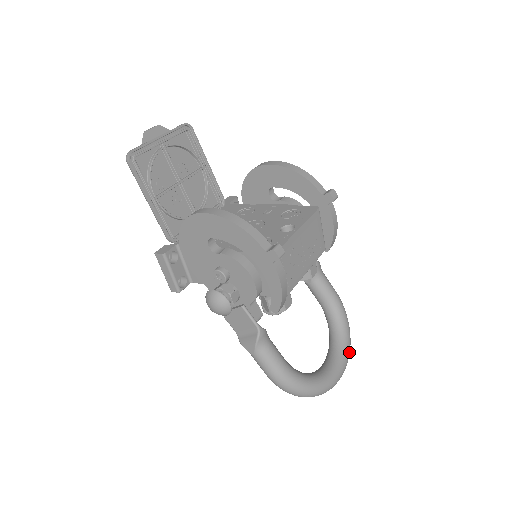
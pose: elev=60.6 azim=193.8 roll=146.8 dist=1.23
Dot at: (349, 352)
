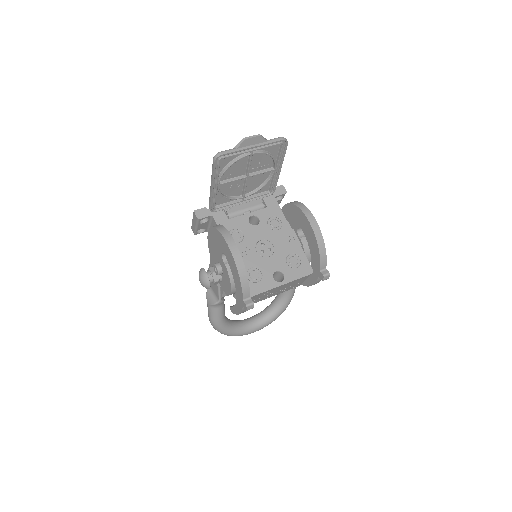
Dot at: occluded
